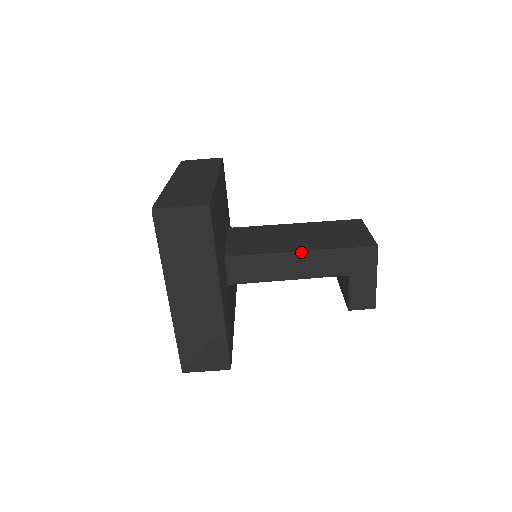
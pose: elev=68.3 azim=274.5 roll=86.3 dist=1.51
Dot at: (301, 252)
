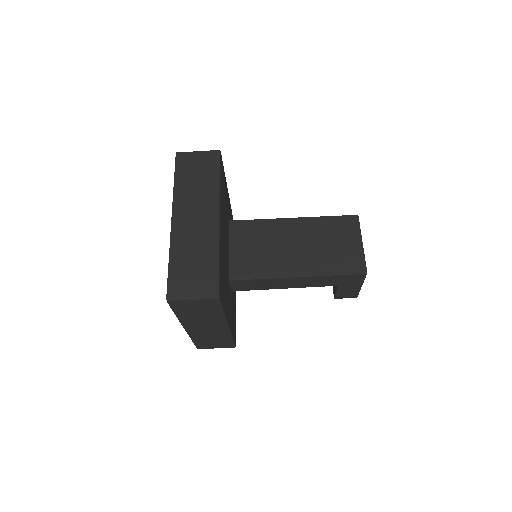
Dot at: (298, 277)
